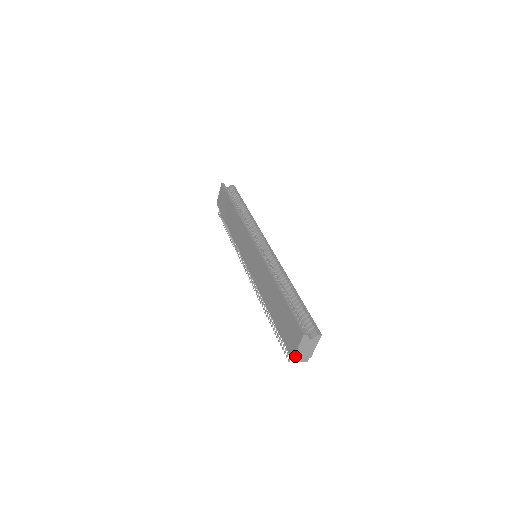
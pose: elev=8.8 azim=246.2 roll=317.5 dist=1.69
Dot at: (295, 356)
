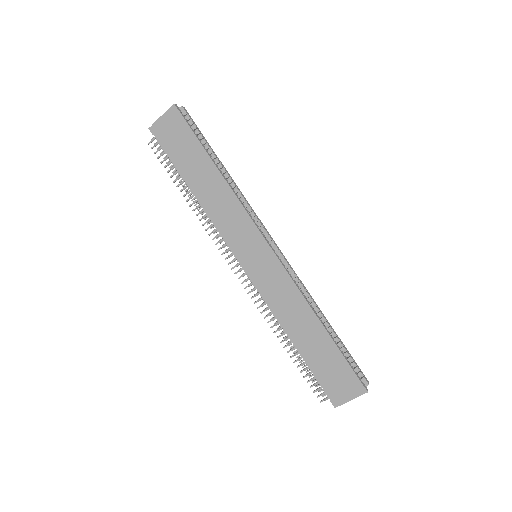
Dot at: (342, 404)
